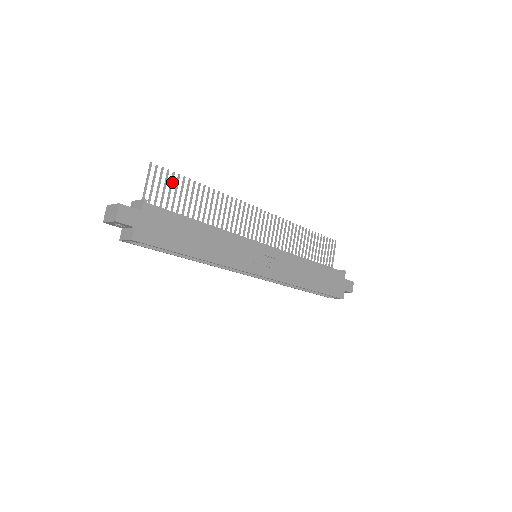
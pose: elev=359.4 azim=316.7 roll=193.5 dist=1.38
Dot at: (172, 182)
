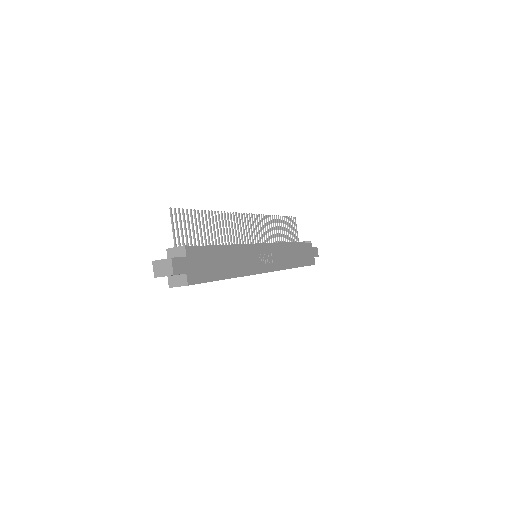
Dot at: (188, 219)
